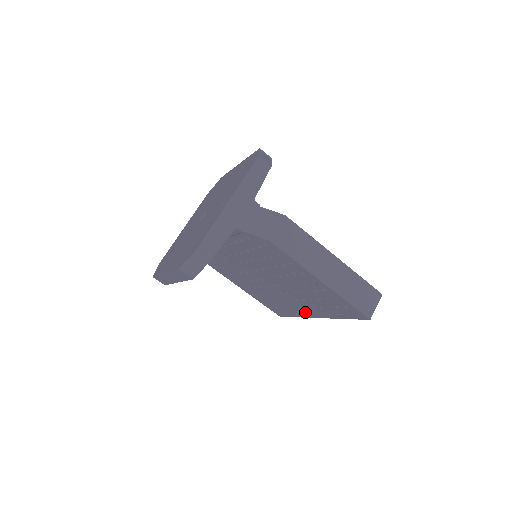
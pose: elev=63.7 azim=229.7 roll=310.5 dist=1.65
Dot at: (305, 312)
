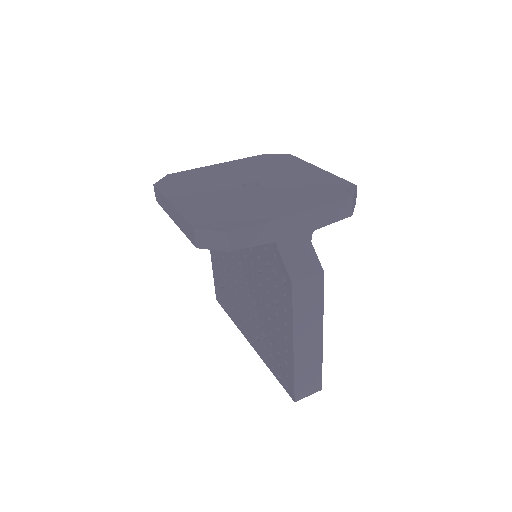
Dot at: (244, 328)
